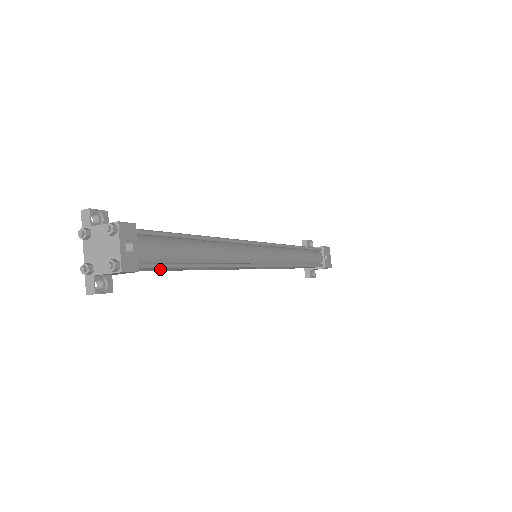
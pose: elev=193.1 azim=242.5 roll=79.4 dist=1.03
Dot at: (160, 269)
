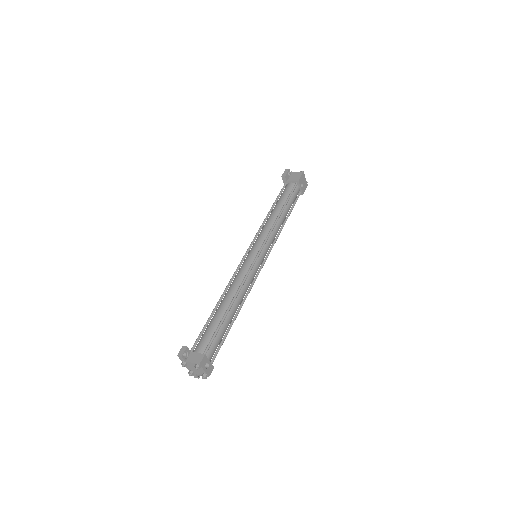
Dot at: occluded
